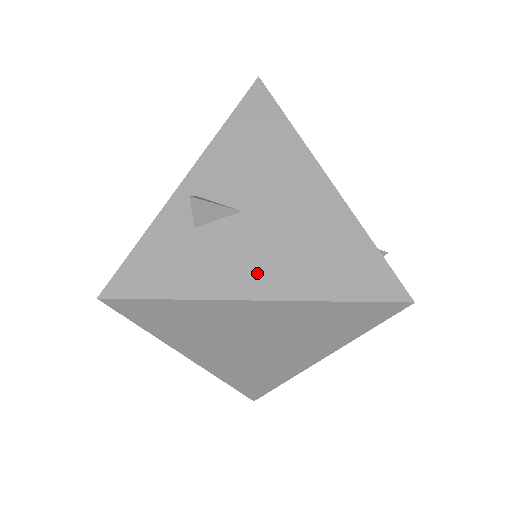
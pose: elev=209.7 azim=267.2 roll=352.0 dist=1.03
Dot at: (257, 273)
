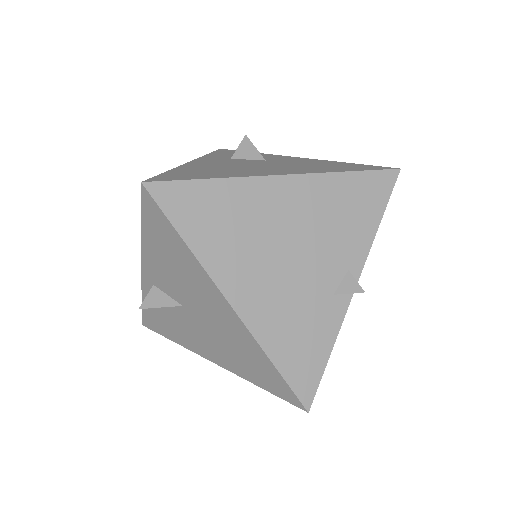
Dot at: (206, 348)
